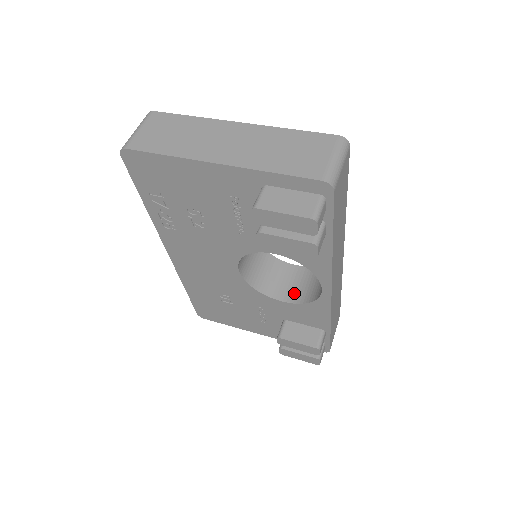
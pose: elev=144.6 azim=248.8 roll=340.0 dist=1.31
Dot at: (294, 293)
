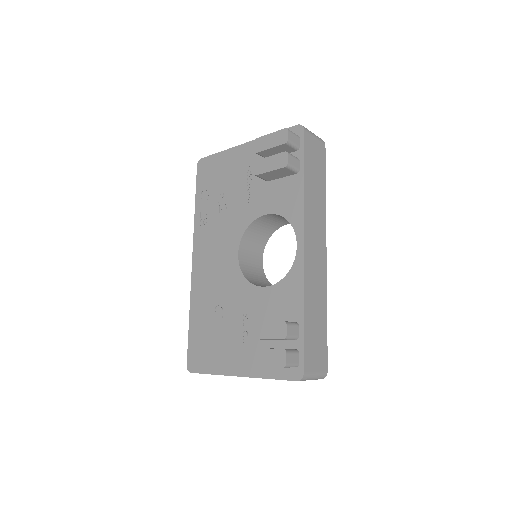
Dot at: occluded
